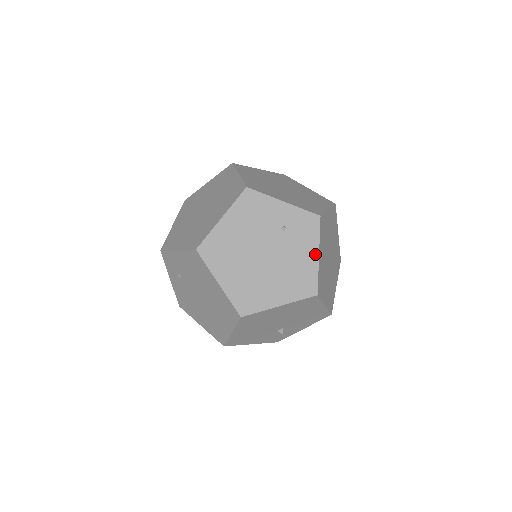
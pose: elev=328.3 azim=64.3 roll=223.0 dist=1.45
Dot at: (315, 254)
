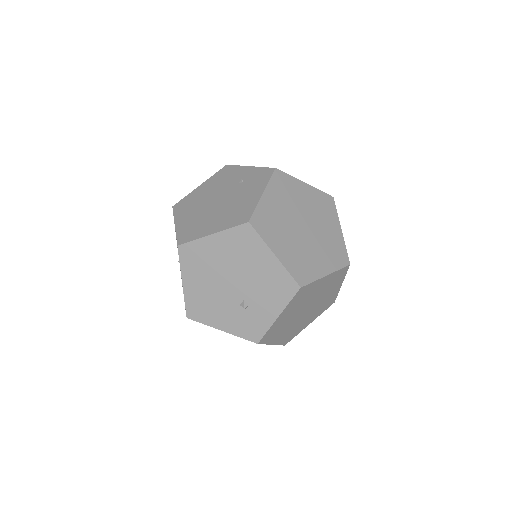
Dot at: (260, 193)
